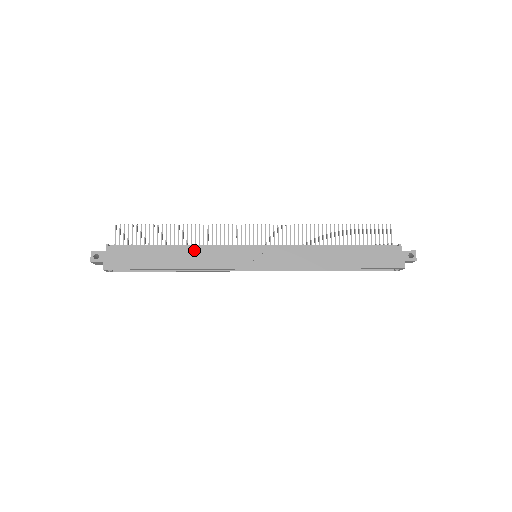
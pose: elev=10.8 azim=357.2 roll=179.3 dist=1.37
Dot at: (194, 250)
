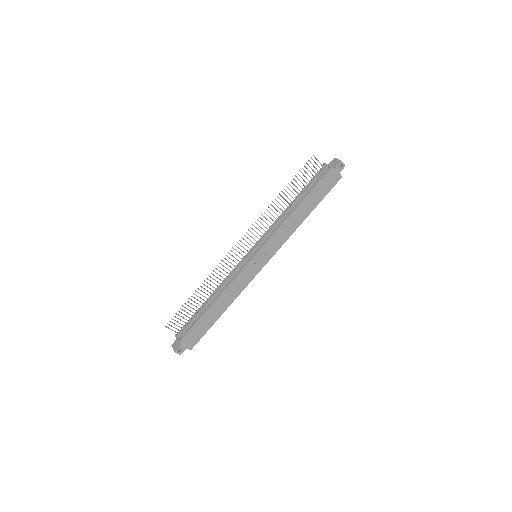
Dot at: (225, 293)
